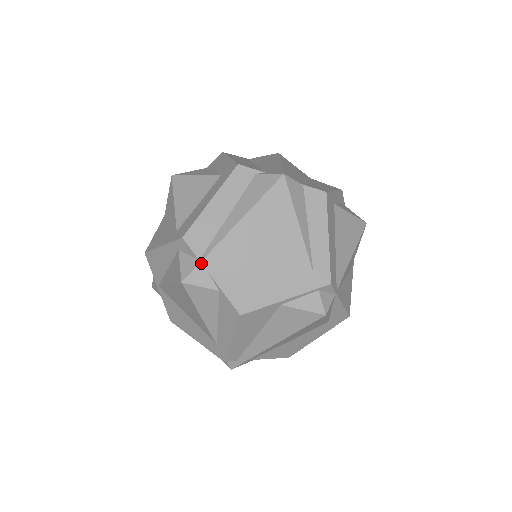
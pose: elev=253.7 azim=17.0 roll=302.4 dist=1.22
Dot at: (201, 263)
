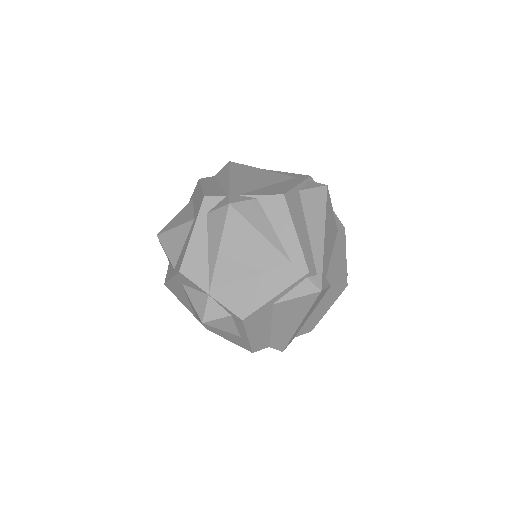
Dot at: (230, 194)
